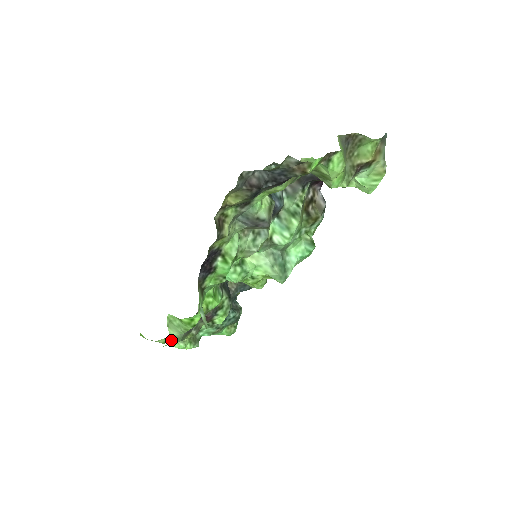
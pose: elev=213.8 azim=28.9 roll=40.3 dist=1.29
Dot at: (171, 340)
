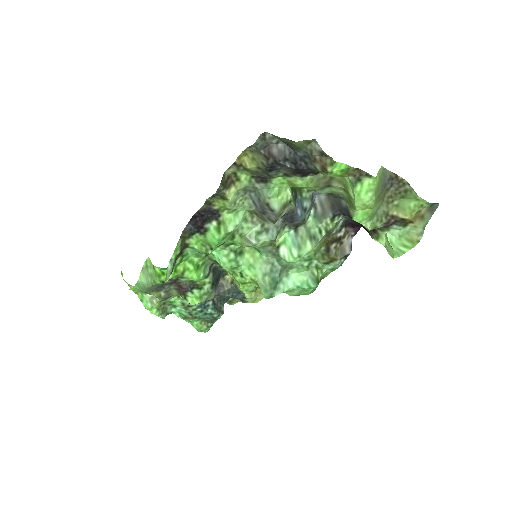
Dot at: (137, 285)
